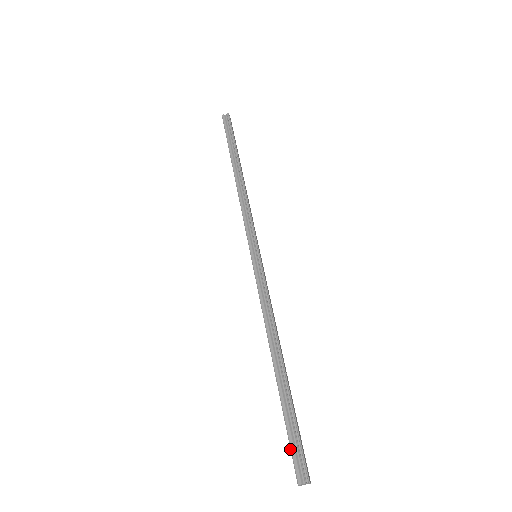
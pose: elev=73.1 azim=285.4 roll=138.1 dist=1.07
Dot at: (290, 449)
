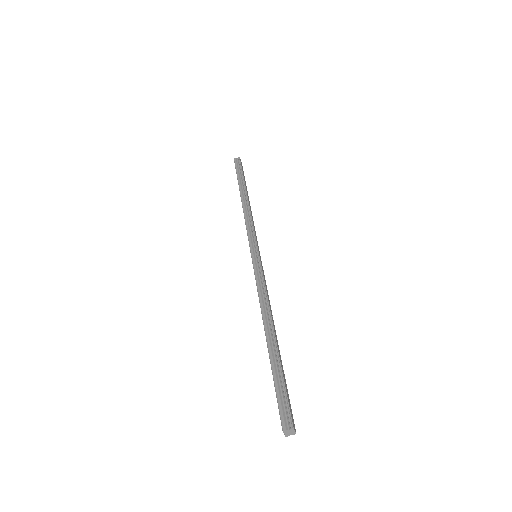
Dot at: (277, 401)
